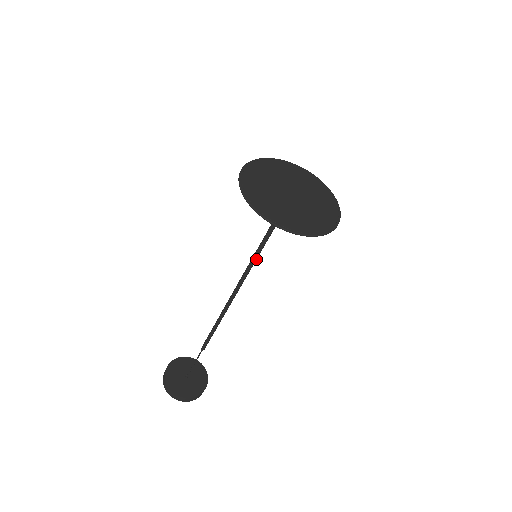
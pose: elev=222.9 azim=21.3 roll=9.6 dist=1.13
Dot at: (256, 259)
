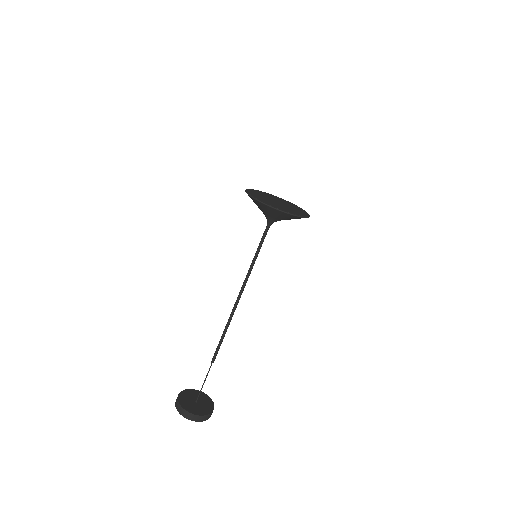
Dot at: (256, 258)
